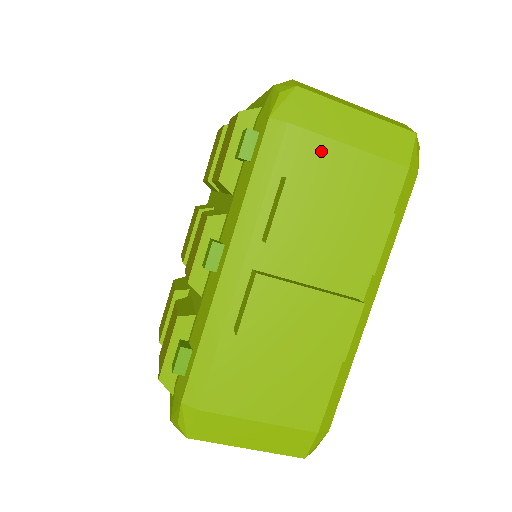
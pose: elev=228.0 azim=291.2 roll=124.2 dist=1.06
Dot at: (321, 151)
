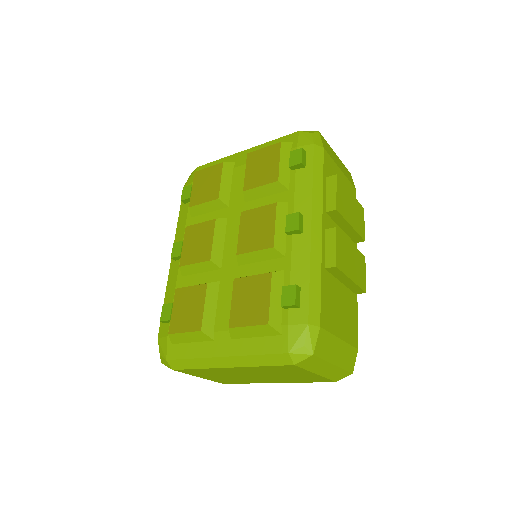
Dot at: (334, 168)
